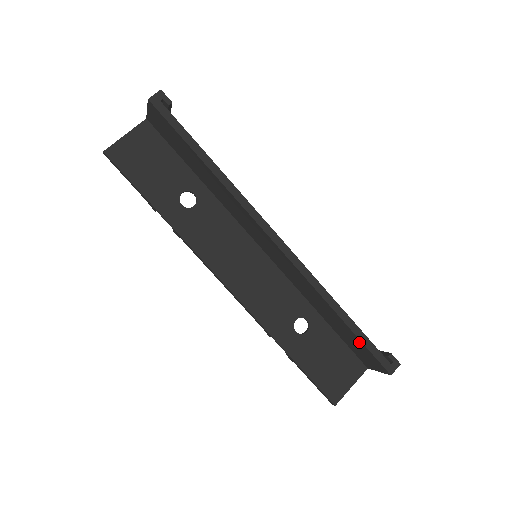
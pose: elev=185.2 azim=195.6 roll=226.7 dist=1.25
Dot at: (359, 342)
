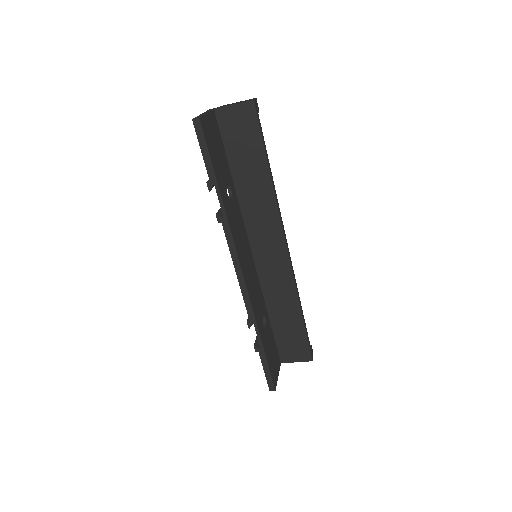
Dot at: (302, 335)
